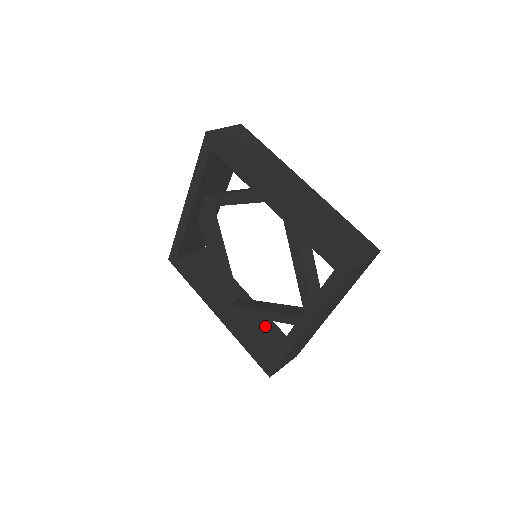
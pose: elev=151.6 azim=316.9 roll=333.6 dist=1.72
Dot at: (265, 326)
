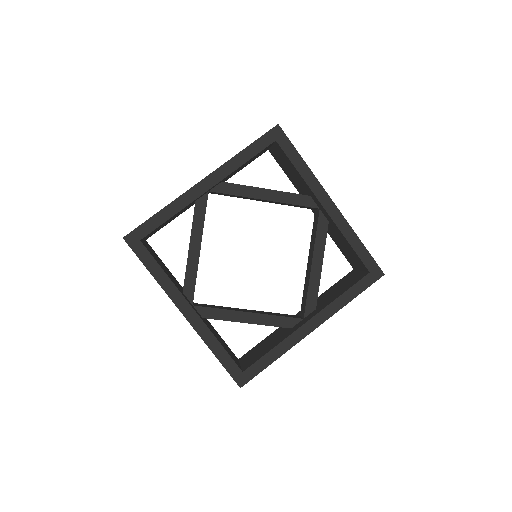
Dot at: (219, 337)
